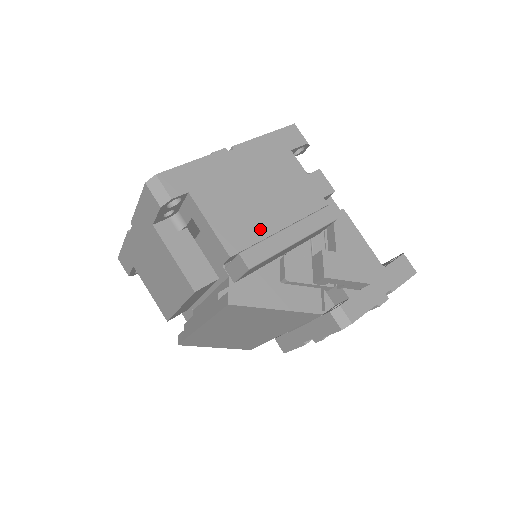
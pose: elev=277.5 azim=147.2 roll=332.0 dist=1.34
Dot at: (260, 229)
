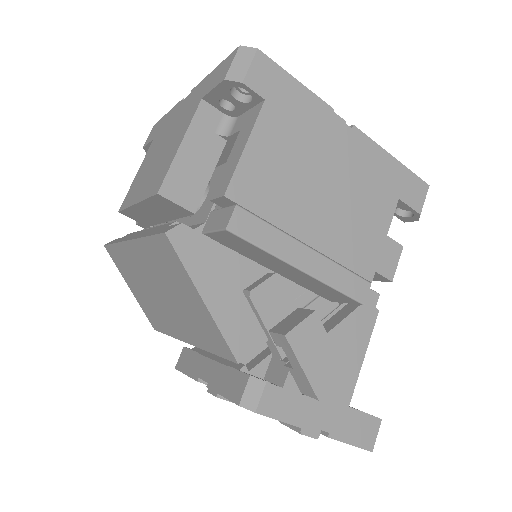
Dot at: (285, 214)
